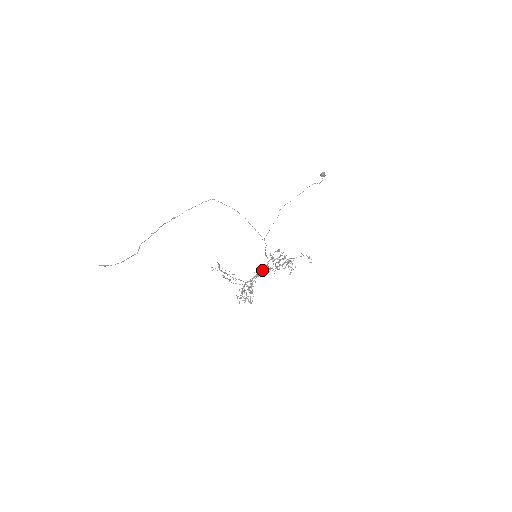
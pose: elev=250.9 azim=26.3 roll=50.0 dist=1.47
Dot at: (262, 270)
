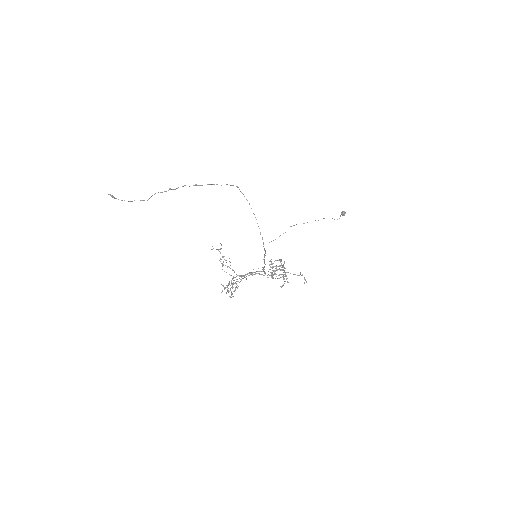
Dot at: (258, 271)
